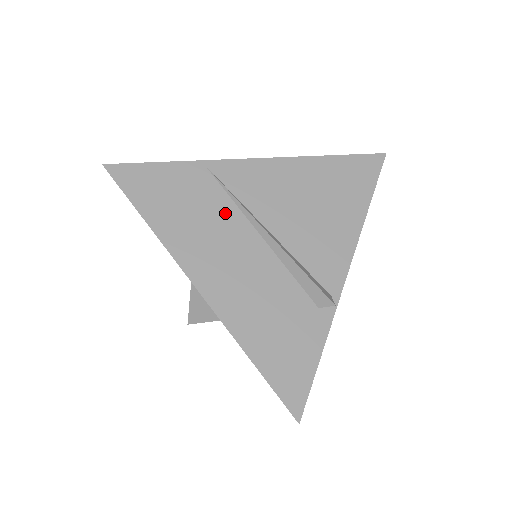
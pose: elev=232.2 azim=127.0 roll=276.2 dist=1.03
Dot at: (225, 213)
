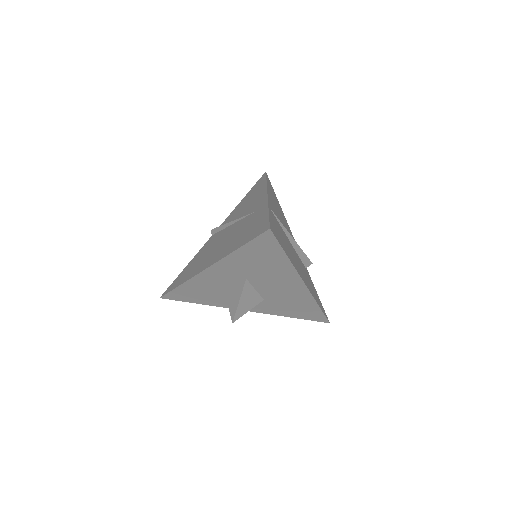
Dot at: (284, 235)
